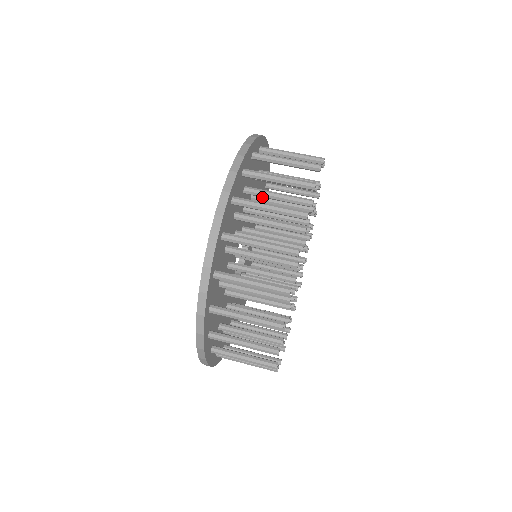
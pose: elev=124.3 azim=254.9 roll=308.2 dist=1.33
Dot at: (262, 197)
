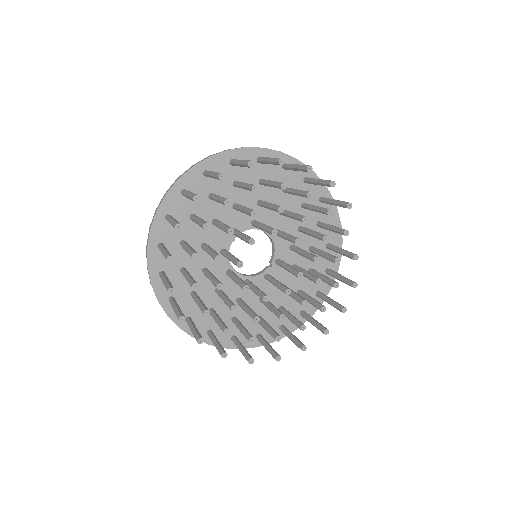
Dot at: (285, 210)
